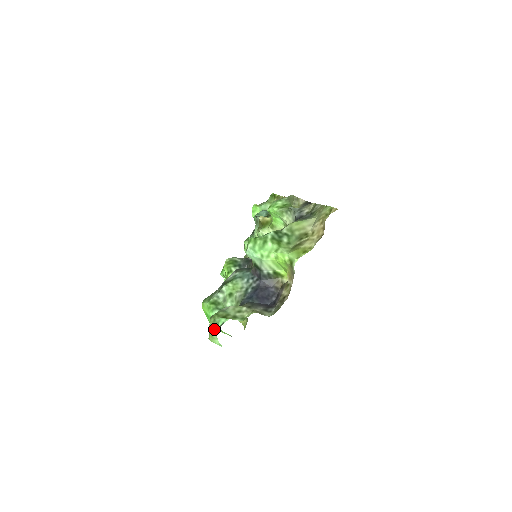
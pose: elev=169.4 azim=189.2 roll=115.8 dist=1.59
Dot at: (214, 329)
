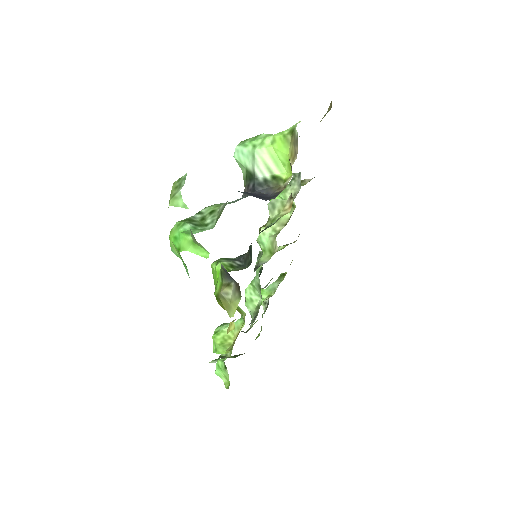
Dot at: (178, 188)
